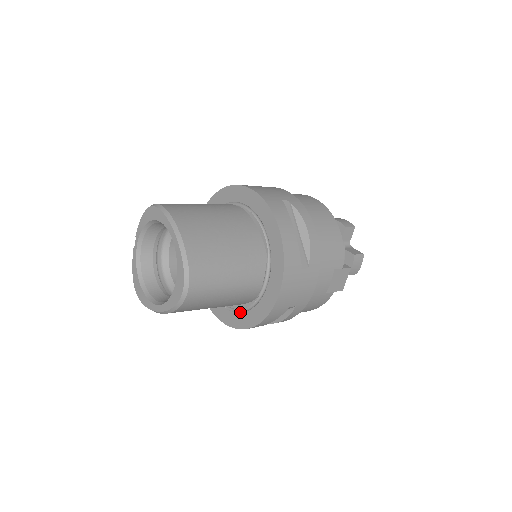
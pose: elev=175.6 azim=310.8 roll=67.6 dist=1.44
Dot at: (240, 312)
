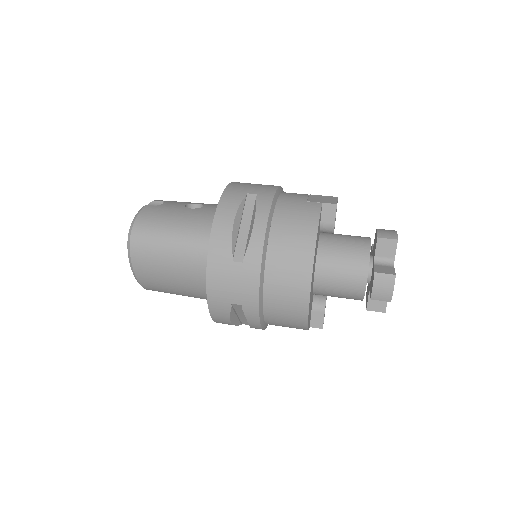
Dot at: occluded
